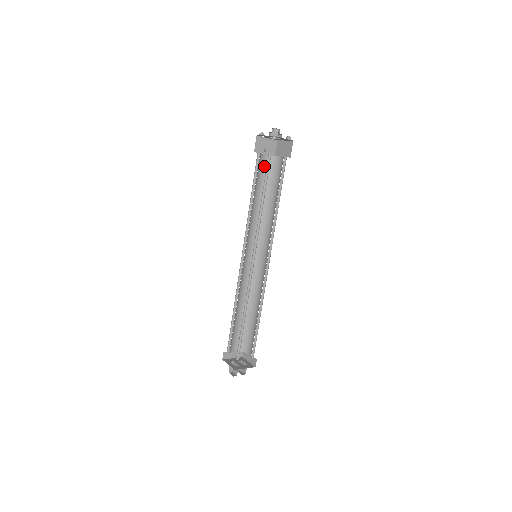
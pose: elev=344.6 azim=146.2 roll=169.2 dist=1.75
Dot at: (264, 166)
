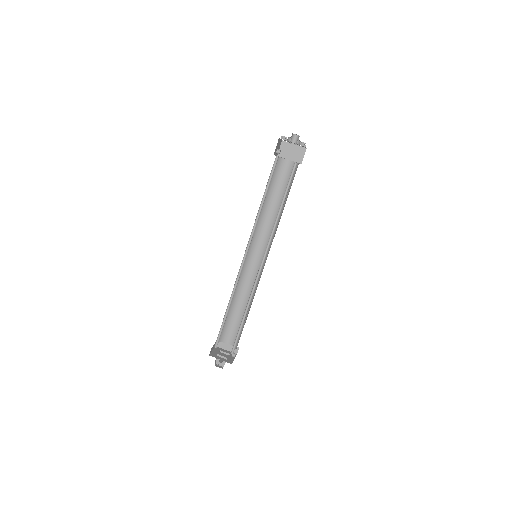
Dot at: occluded
